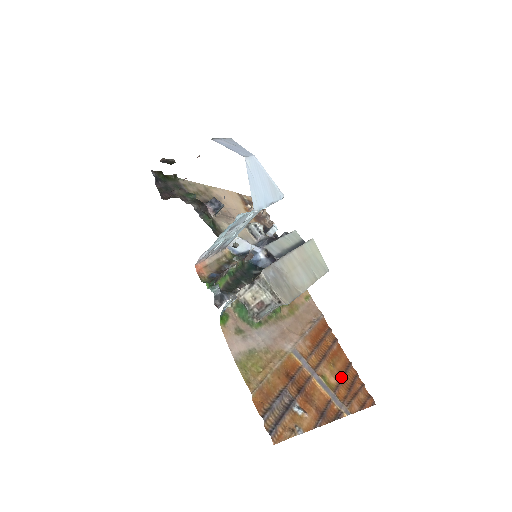
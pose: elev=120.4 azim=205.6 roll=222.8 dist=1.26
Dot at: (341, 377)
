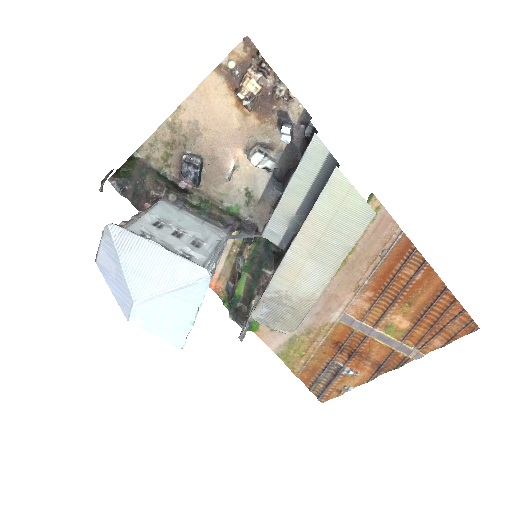
Dot at: (419, 317)
